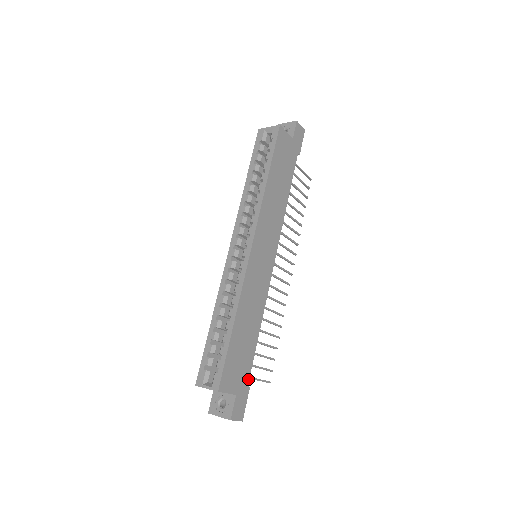
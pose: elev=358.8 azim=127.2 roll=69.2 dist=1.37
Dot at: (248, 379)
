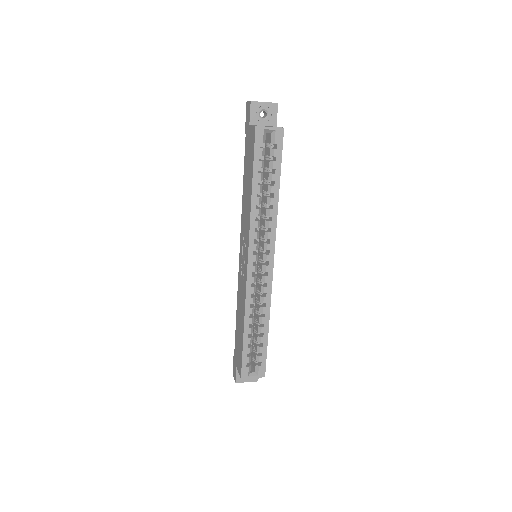
Dot at: occluded
